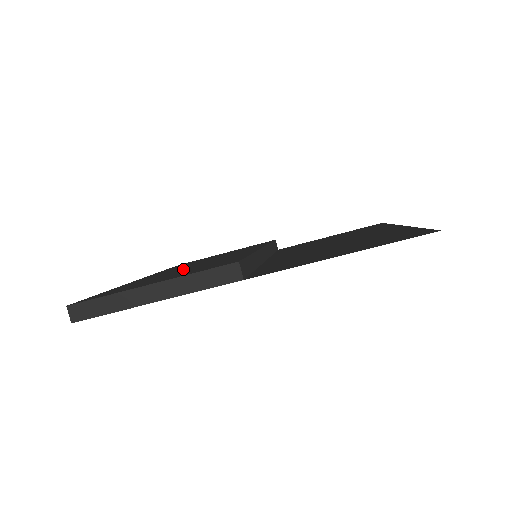
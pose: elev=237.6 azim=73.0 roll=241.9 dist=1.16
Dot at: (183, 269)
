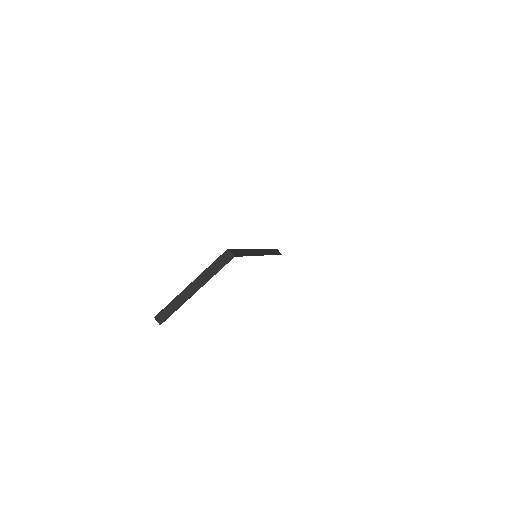
Dot at: occluded
